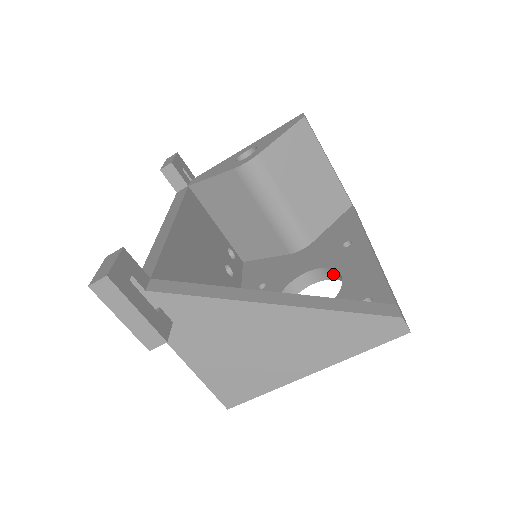
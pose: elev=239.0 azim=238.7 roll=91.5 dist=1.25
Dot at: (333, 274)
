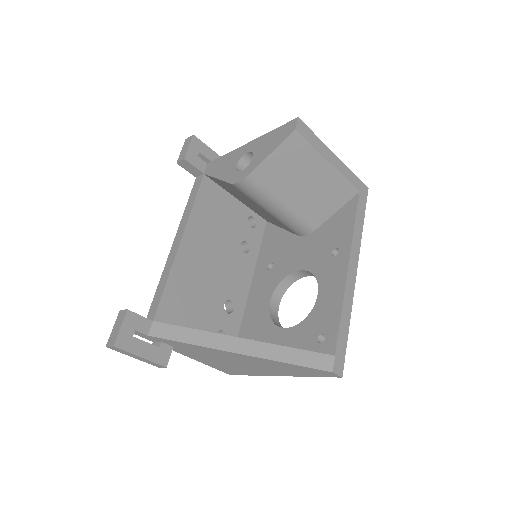
Dot at: occluded
